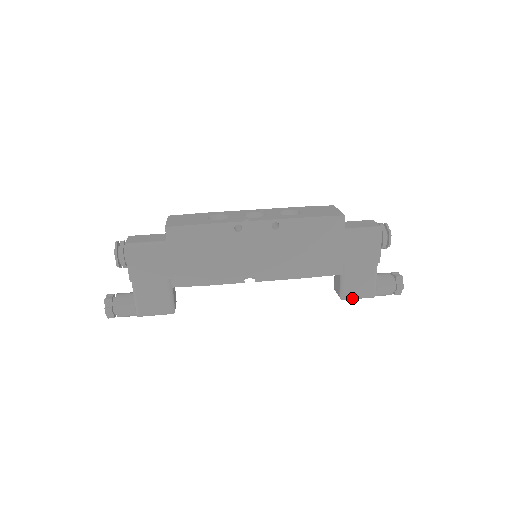
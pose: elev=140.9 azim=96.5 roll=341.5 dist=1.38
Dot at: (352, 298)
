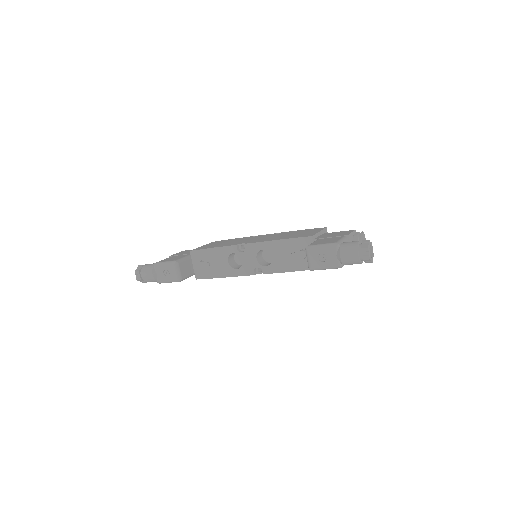
Dot at: (316, 246)
